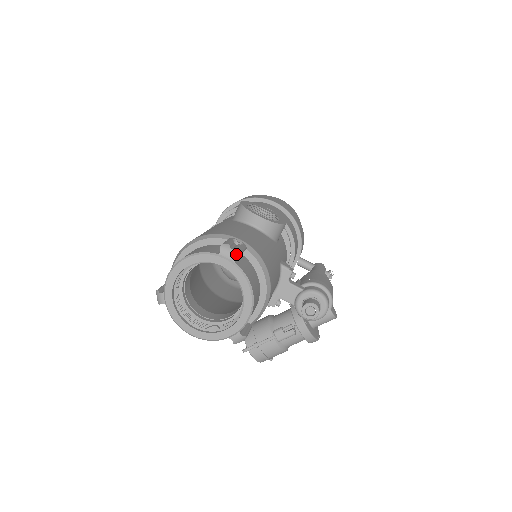
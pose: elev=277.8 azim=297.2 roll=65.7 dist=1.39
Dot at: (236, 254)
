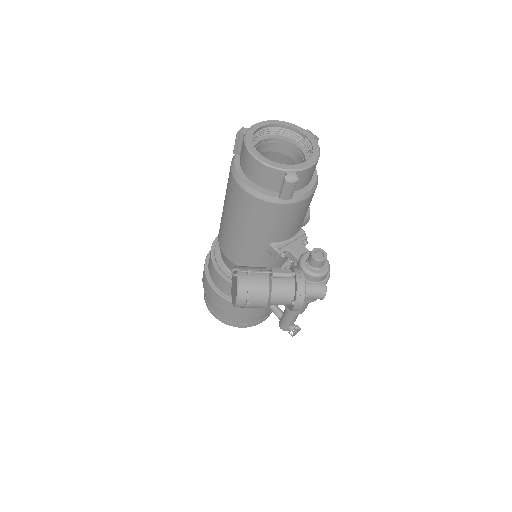
Dot at: (317, 137)
